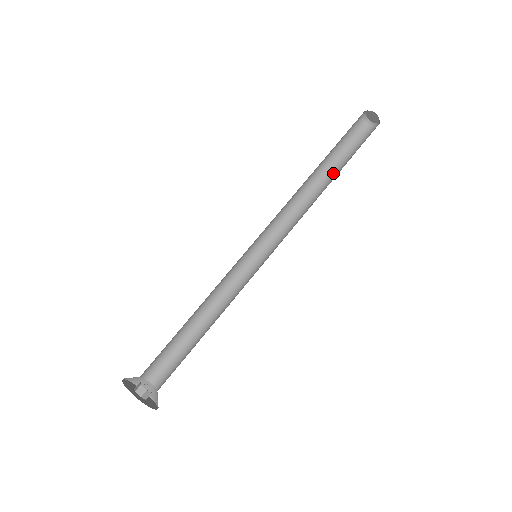
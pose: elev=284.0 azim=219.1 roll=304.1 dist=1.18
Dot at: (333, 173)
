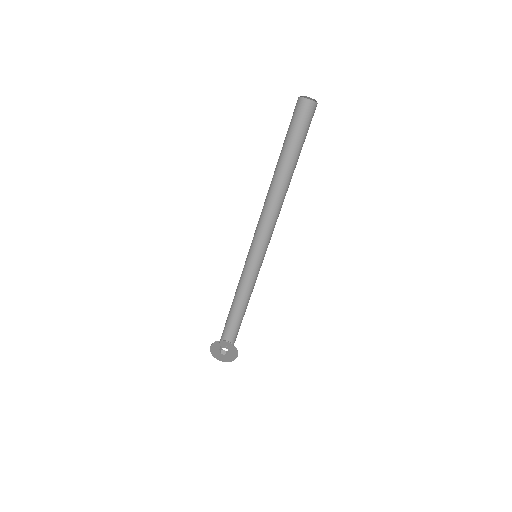
Dot at: (283, 162)
